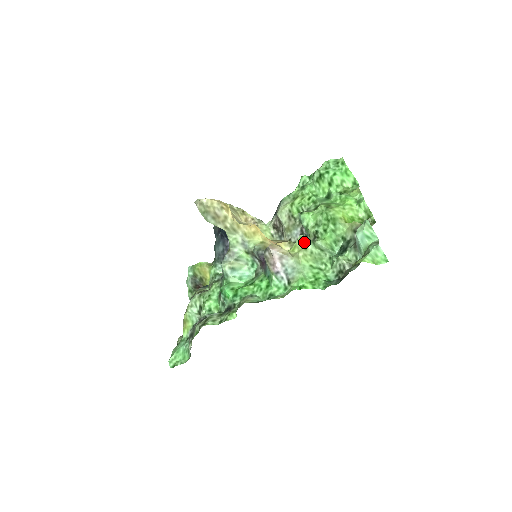
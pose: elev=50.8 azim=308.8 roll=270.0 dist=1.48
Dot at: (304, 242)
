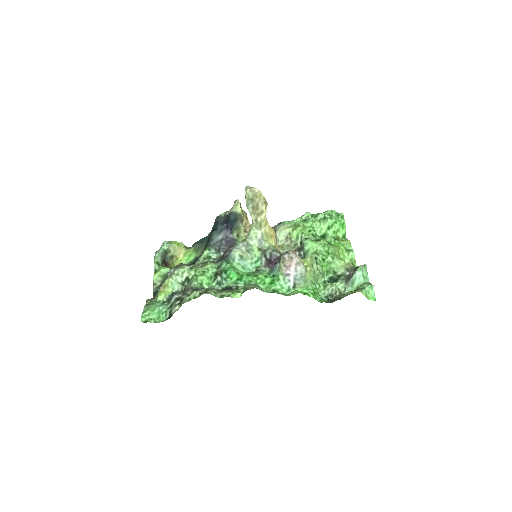
Dot at: (313, 260)
